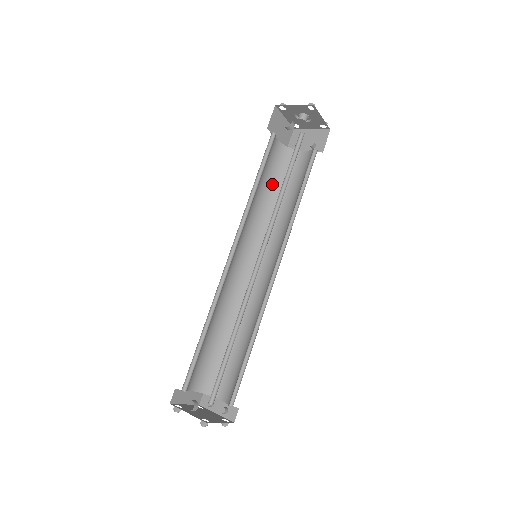
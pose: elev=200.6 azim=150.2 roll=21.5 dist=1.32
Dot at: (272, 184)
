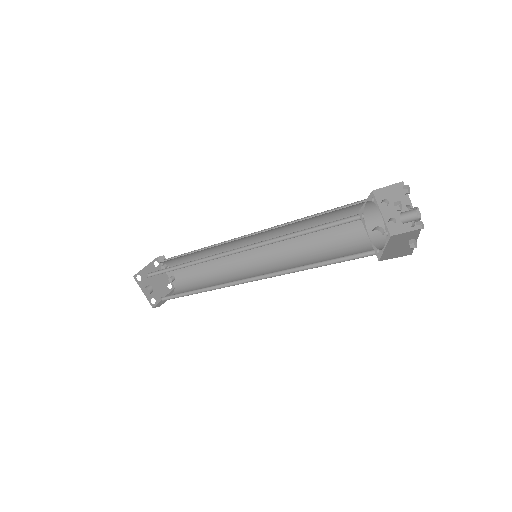
Dot at: (324, 215)
